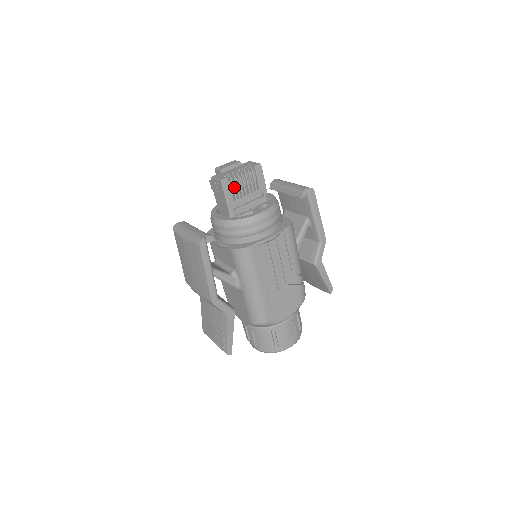
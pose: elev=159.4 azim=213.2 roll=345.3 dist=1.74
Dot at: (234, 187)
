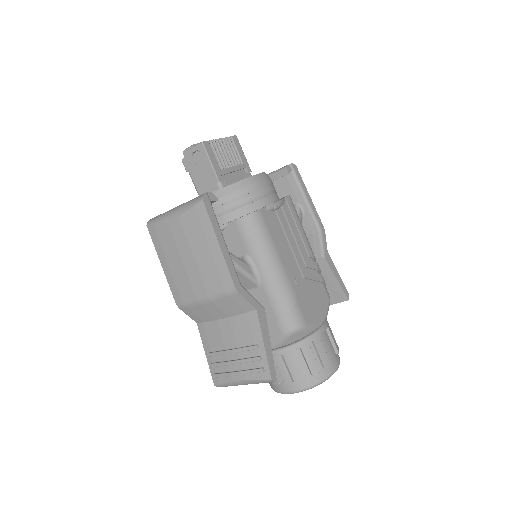
Dot at: (216, 155)
